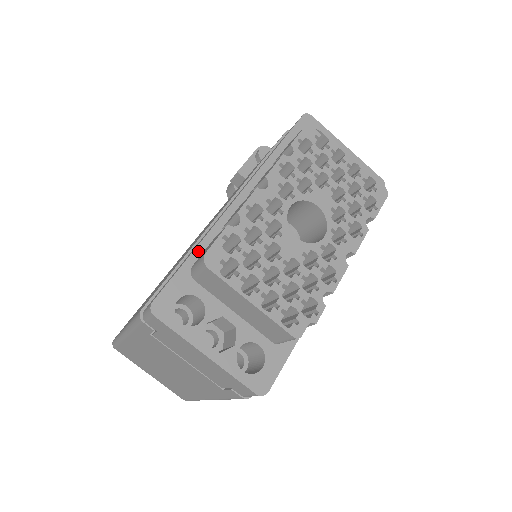
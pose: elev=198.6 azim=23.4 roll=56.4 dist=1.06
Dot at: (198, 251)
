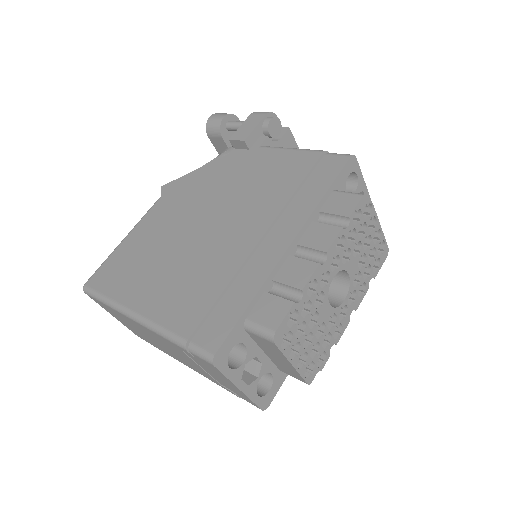
Dot at: (253, 304)
